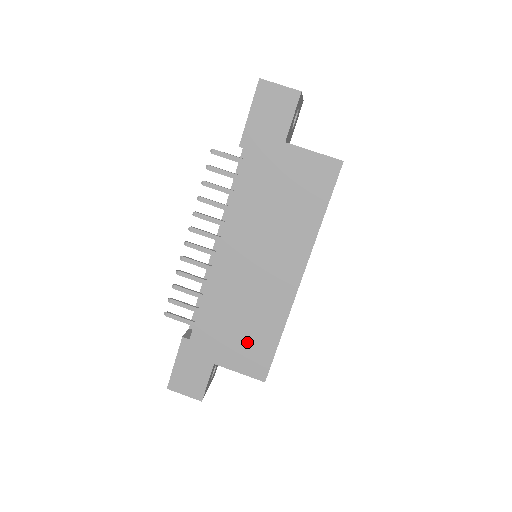
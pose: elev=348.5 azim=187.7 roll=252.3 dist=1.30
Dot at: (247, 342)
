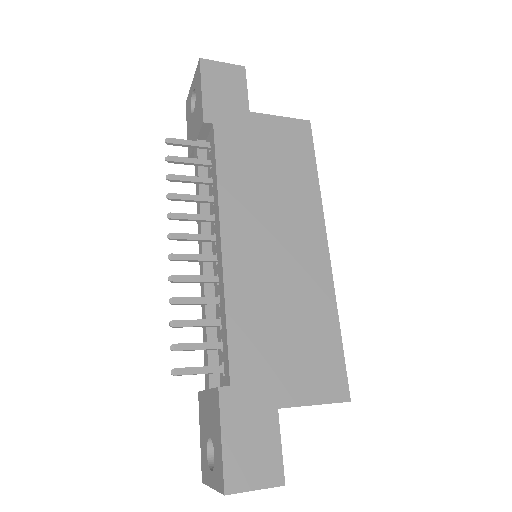
Dot at: (306, 353)
